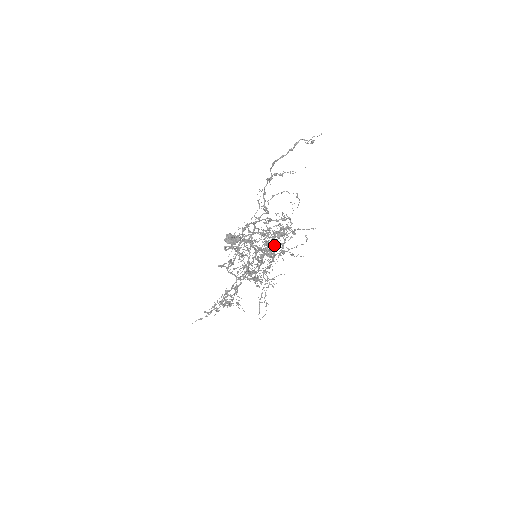
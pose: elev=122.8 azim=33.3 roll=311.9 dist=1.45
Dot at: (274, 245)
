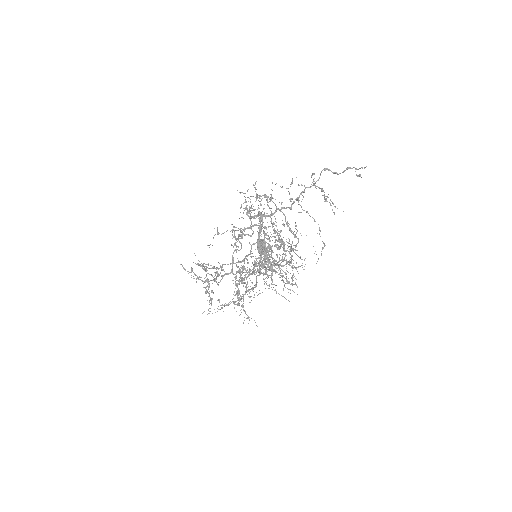
Dot at: occluded
